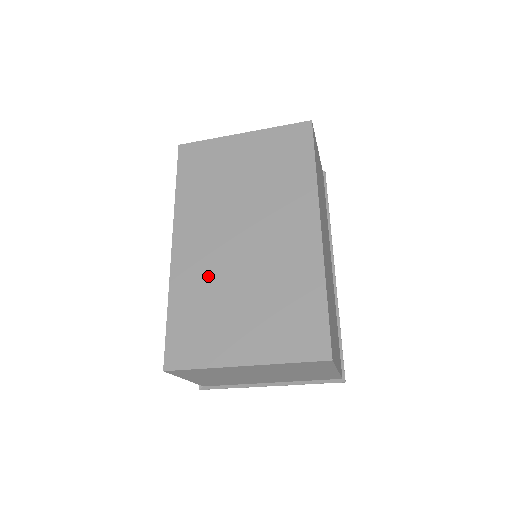
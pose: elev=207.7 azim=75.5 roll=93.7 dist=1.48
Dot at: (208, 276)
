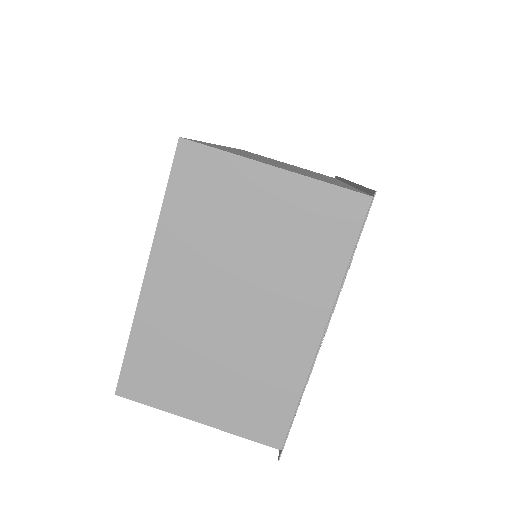
Dot at: occluded
